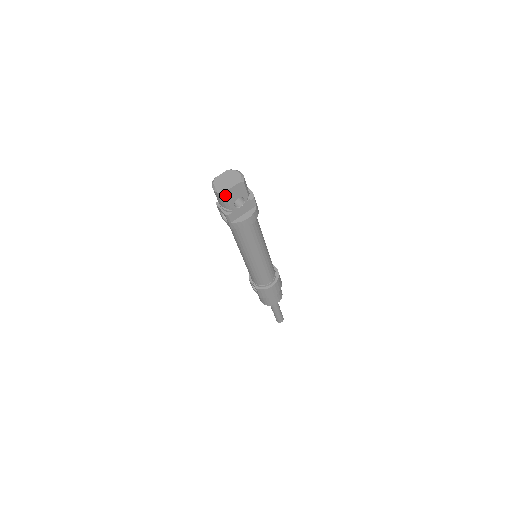
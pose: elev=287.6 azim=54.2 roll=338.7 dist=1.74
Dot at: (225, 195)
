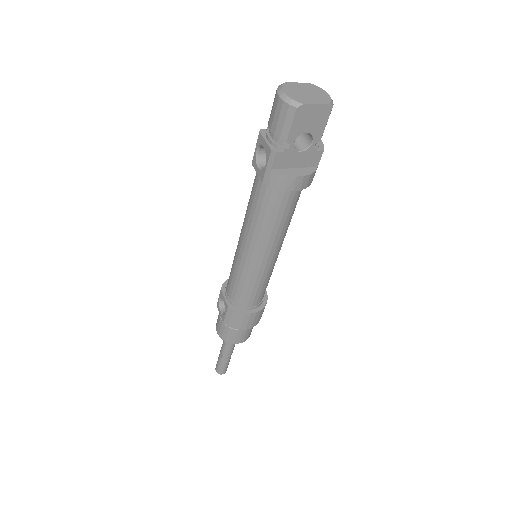
Dot at: (296, 111)
